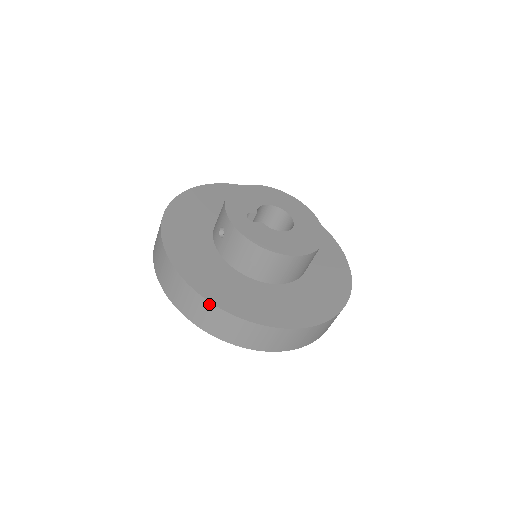
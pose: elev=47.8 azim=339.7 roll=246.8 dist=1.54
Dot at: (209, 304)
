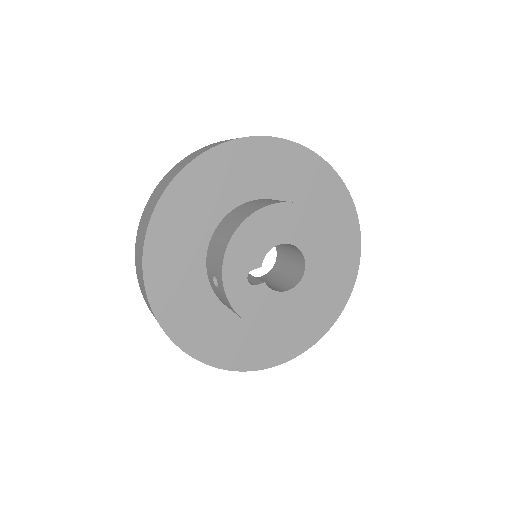
Dot at: (193, 357)
